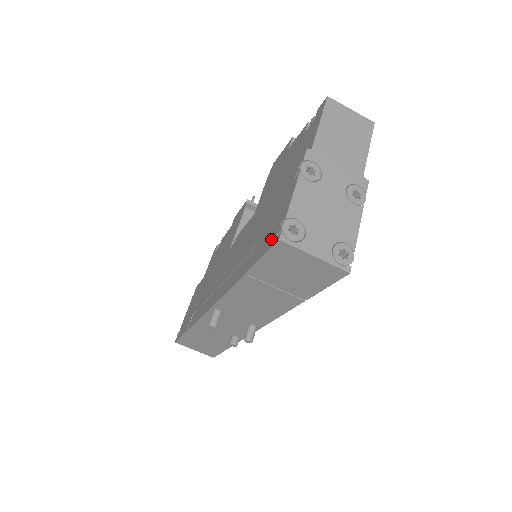
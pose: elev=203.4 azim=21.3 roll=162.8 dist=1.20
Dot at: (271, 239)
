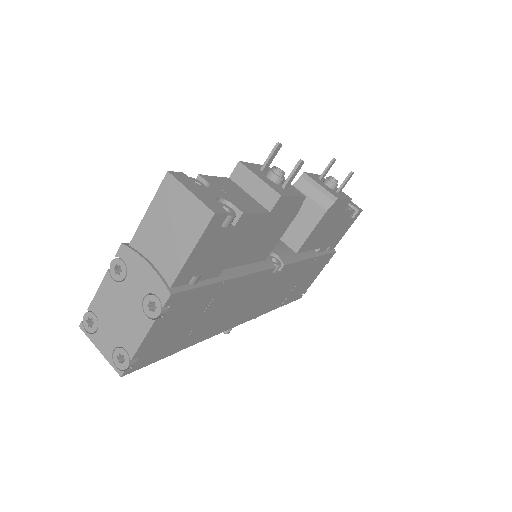
Dot at: occluded
